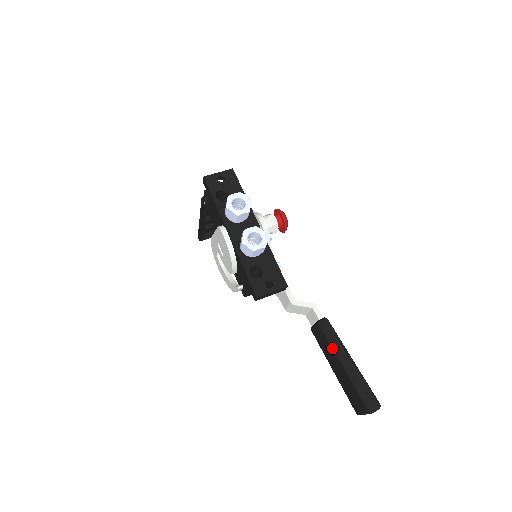
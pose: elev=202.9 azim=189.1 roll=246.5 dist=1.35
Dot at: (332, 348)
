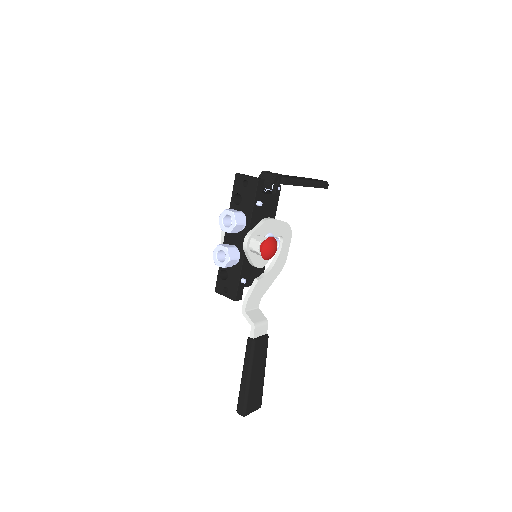
Dot at: (244, 360)
